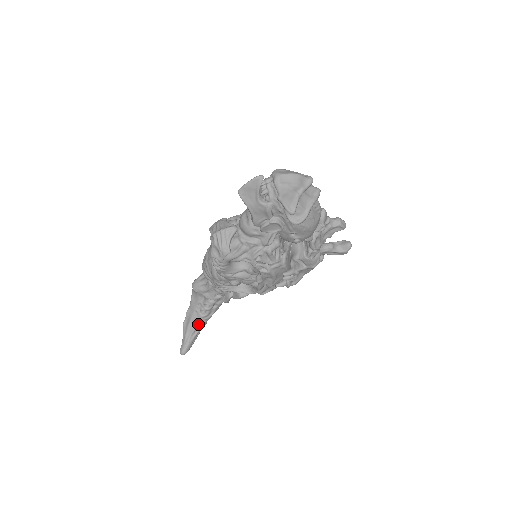
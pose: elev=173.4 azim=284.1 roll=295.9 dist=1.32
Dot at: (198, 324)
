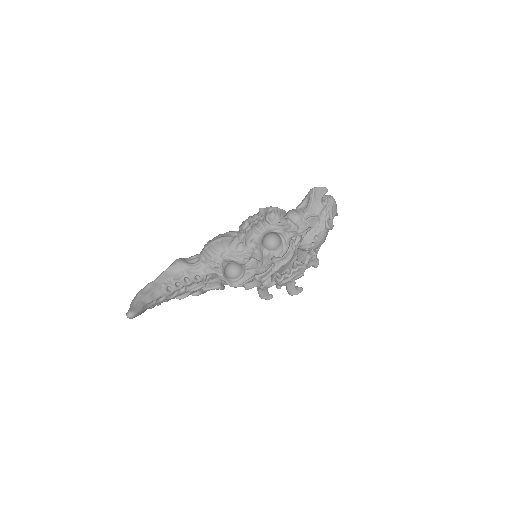
Dot at: (157, 298)
